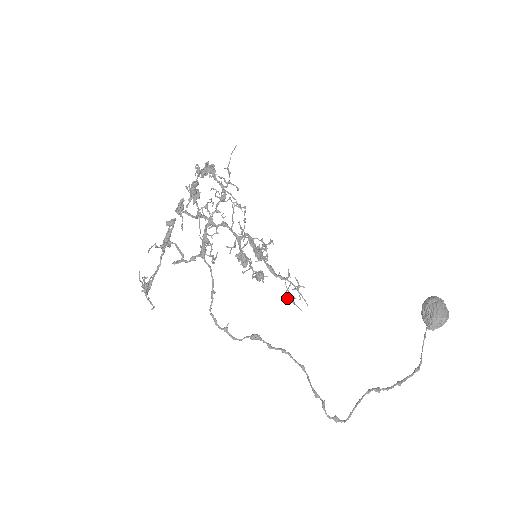
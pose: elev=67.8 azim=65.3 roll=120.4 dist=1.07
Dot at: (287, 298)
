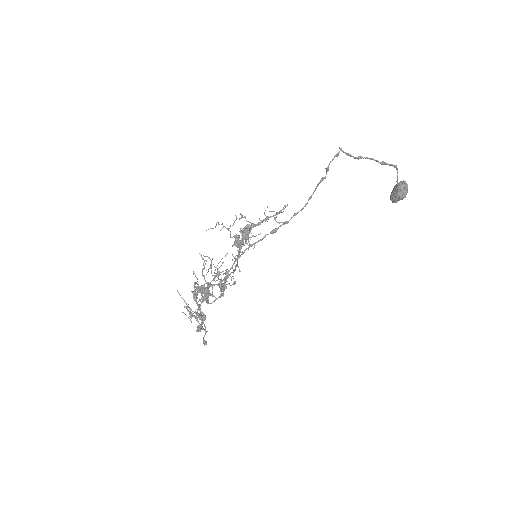
Dot at: (279, 223)
